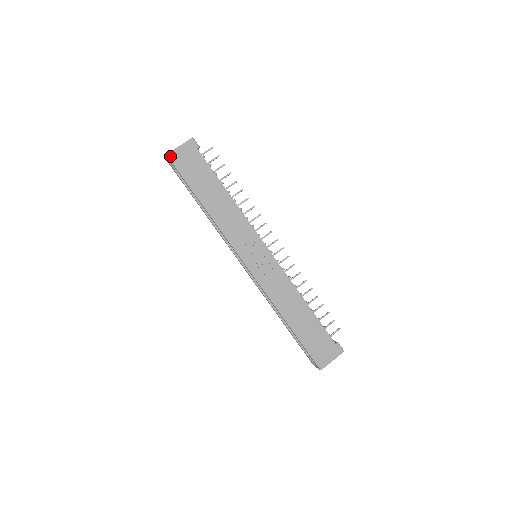
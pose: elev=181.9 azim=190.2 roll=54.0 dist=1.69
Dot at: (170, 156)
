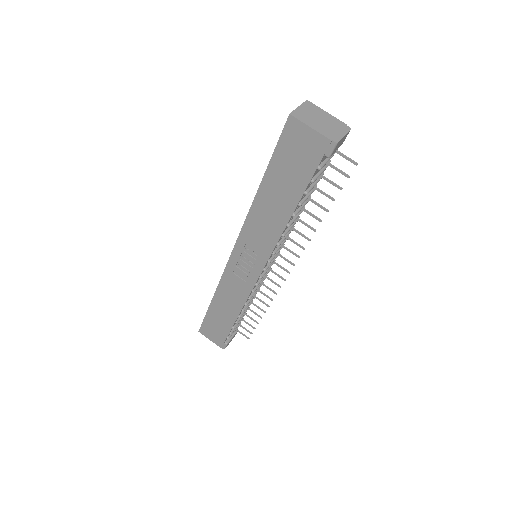
Dot at: (291, 120)
